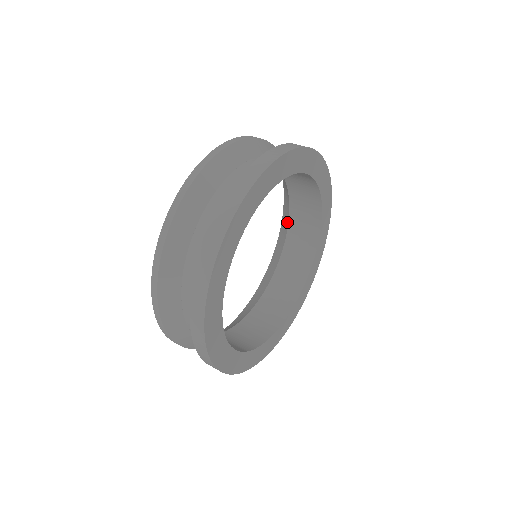
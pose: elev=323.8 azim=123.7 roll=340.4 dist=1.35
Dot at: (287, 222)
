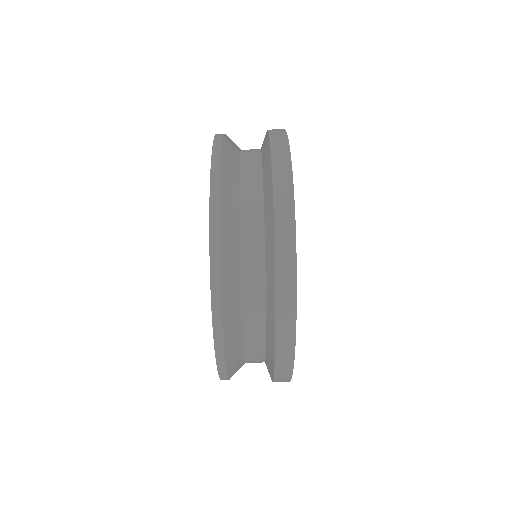
Dot at: occluded
